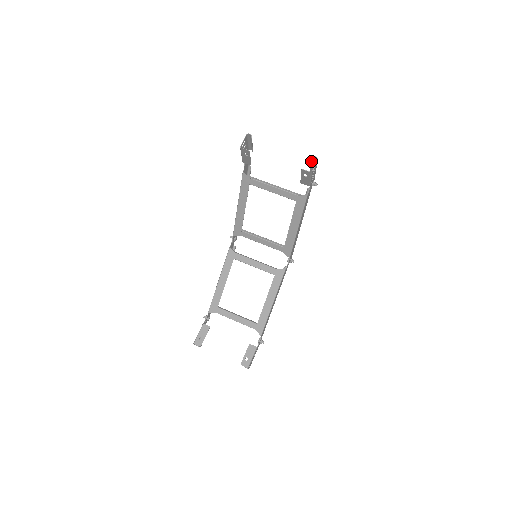
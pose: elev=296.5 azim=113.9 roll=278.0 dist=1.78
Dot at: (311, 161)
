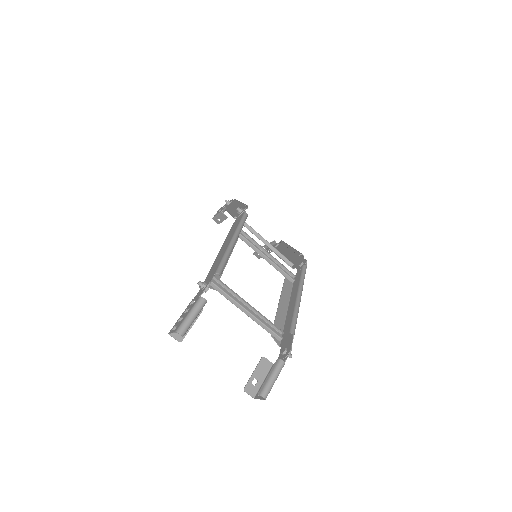
Dot at: (262, 387)
